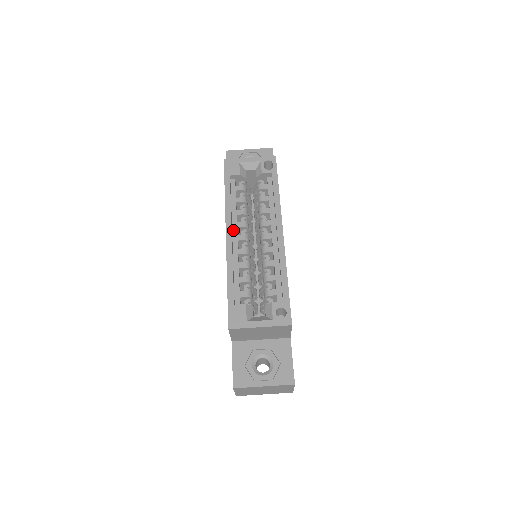
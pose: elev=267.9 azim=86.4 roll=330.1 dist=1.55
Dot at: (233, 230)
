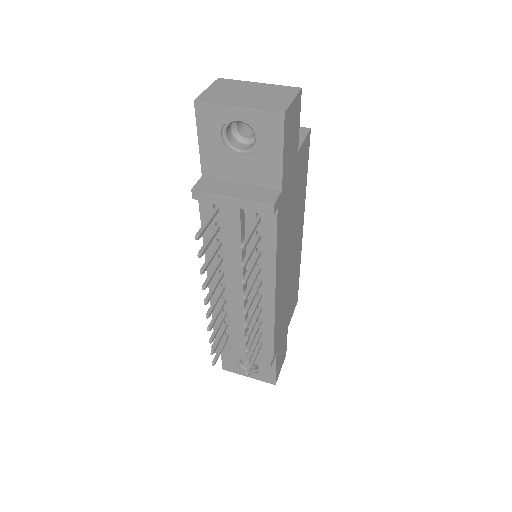
Dot at: occluded
